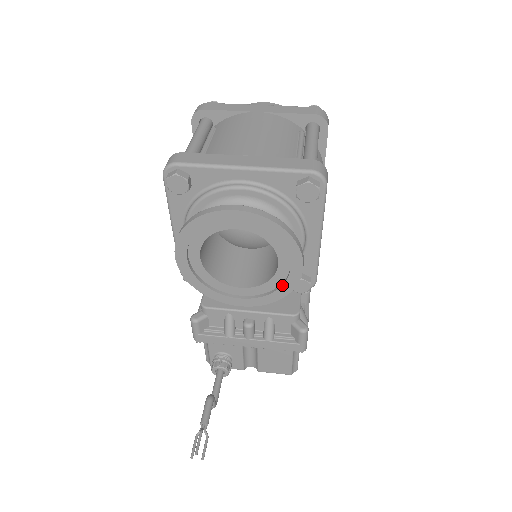
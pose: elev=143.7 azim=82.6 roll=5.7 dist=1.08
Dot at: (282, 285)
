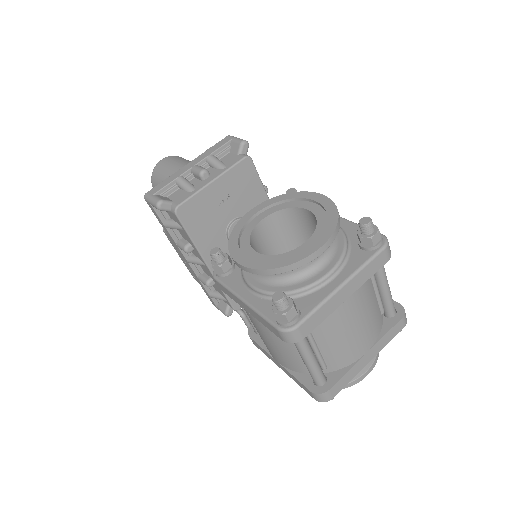
Dot at: occluded
